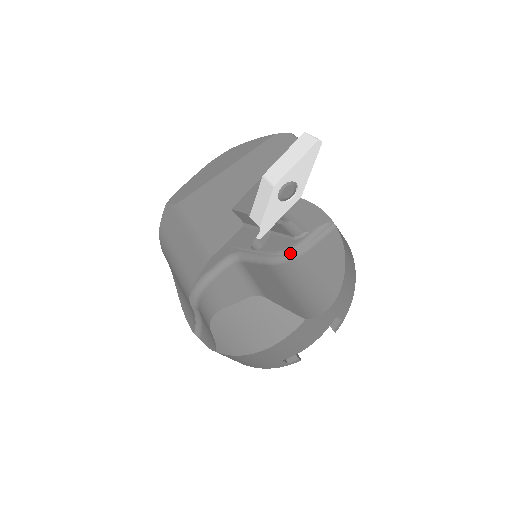
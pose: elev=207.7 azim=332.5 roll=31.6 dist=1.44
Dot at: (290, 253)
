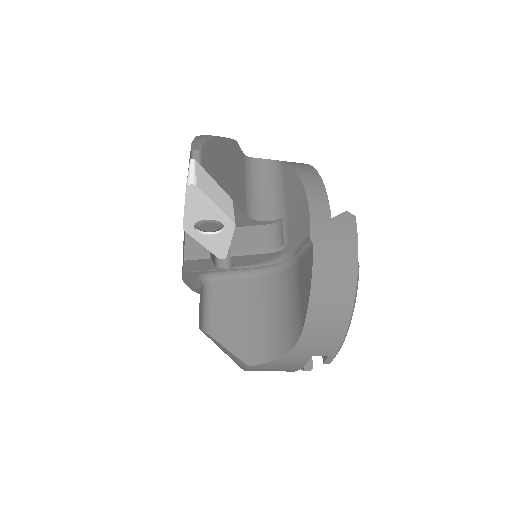
Dot at: (278, 263)
